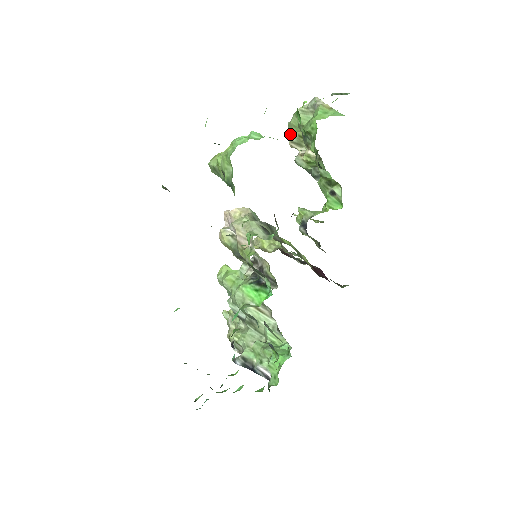
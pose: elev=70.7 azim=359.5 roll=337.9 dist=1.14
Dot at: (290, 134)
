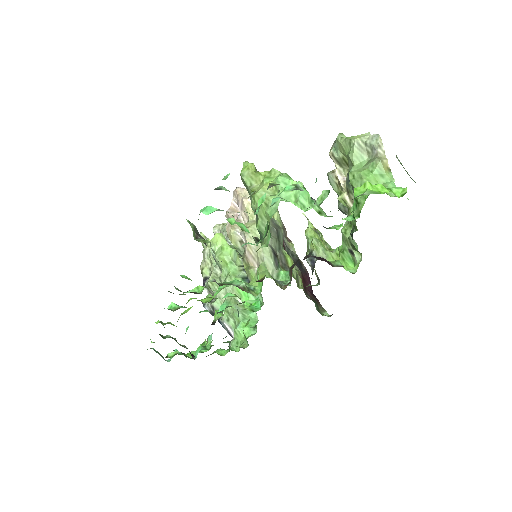
Dot at: (335, 146)
